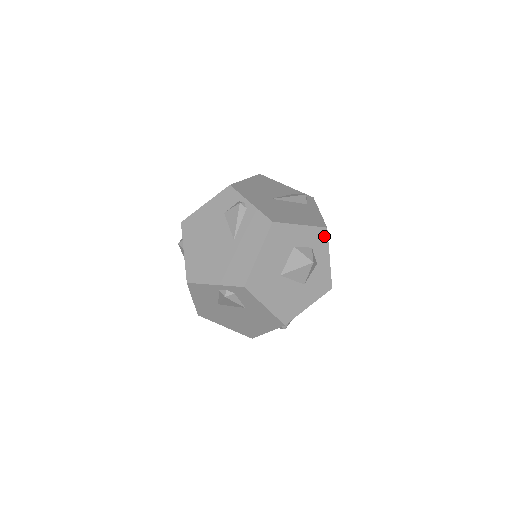
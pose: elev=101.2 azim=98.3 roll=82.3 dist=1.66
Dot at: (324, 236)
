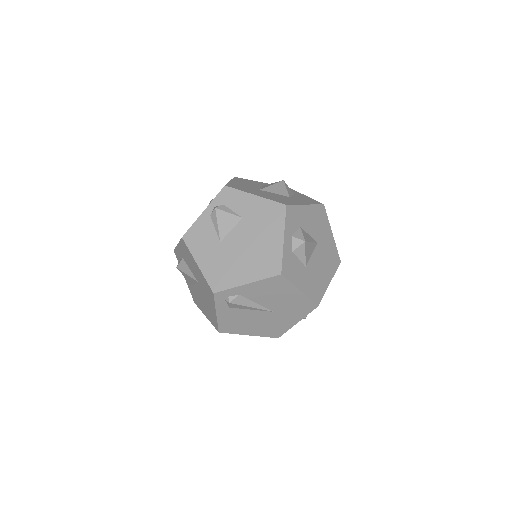
Dot at: occluded
